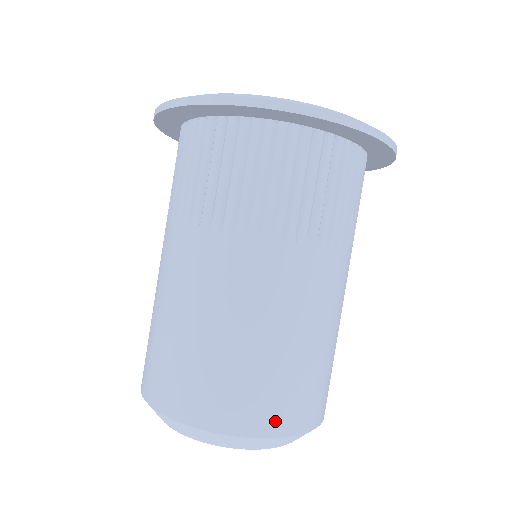
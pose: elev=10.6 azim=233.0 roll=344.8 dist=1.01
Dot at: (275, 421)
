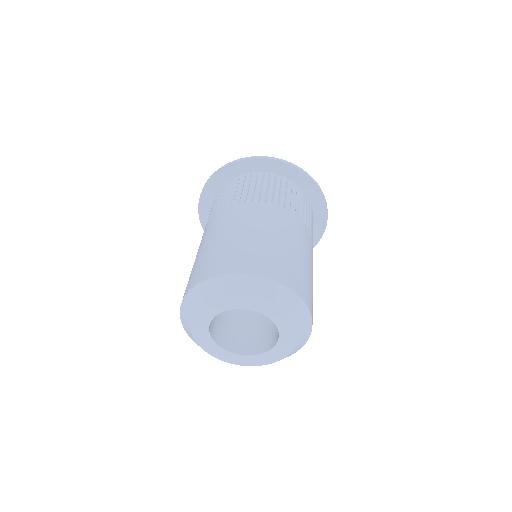
Dot at: (276, 273)
